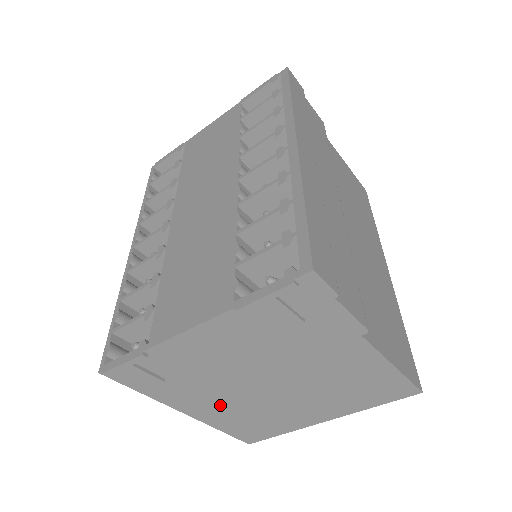
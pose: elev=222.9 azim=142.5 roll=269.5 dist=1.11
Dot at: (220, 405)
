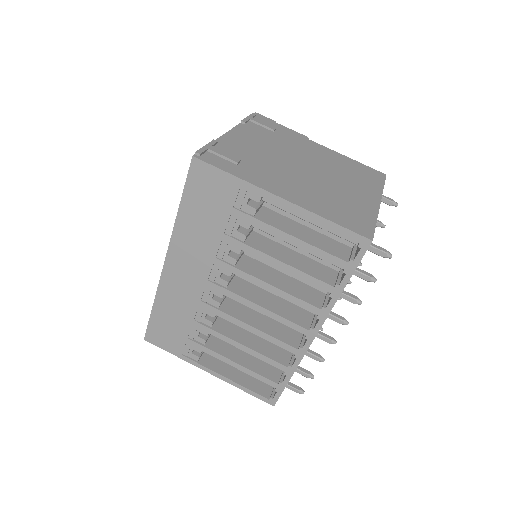
Dot at: (297, 187)
